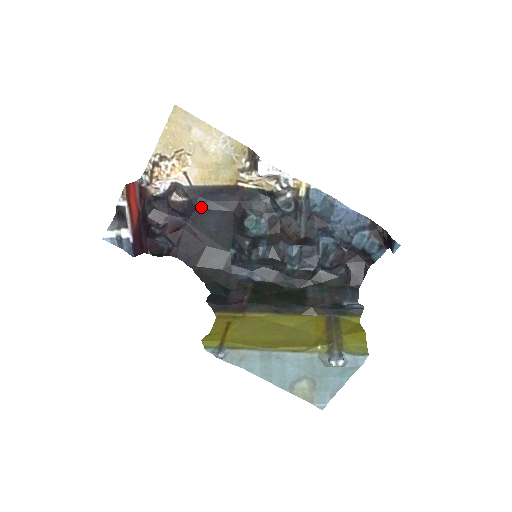
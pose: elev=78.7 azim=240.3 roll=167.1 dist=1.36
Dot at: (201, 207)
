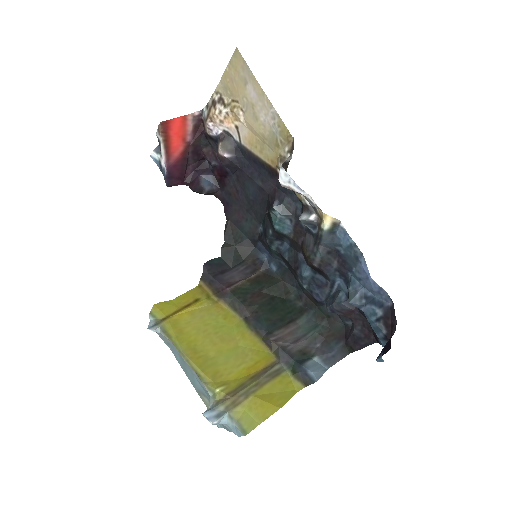
Dot at: (244, 170)
